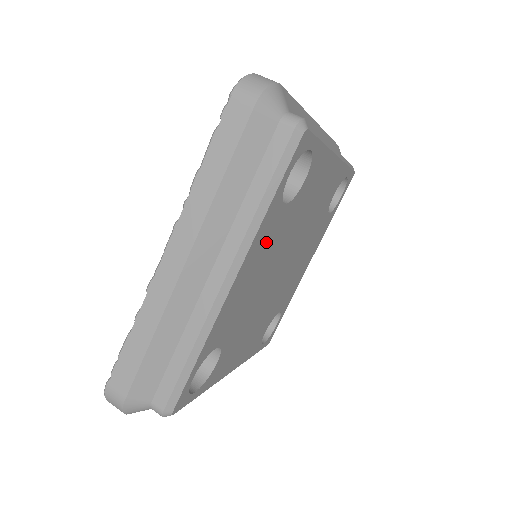
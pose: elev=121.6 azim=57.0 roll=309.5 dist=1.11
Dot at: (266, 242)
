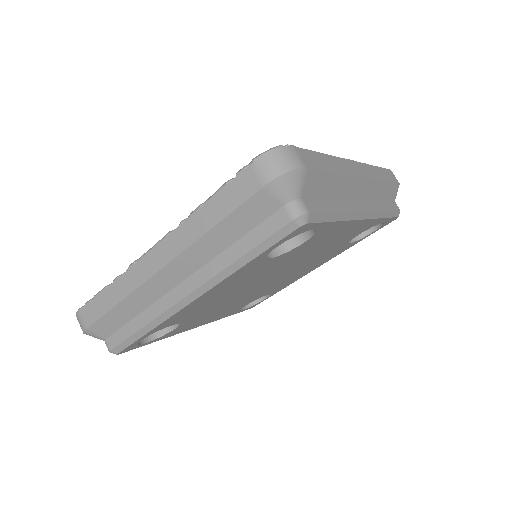
Dot at: (242, 277)
